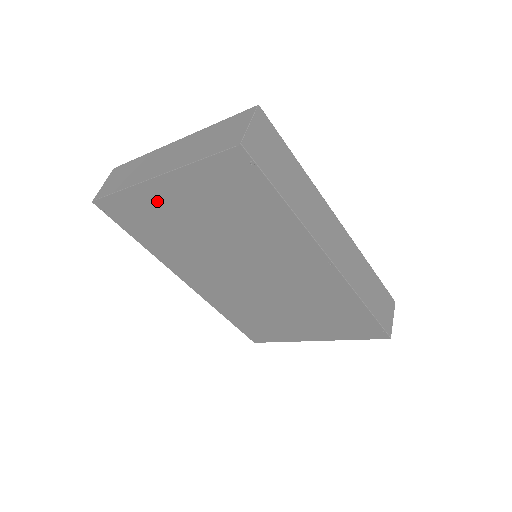
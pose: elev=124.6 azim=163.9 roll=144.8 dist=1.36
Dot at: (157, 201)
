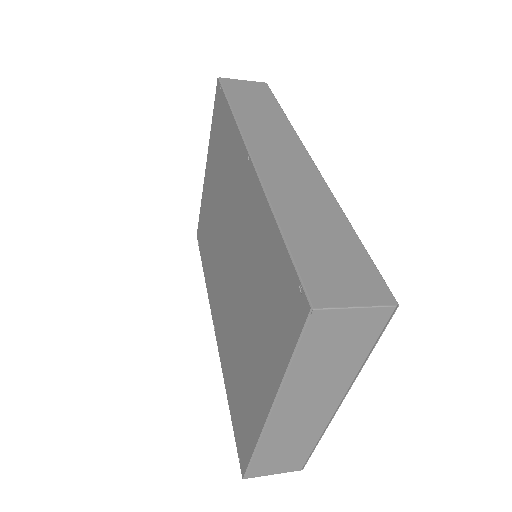
Dot at: (207, 195)
